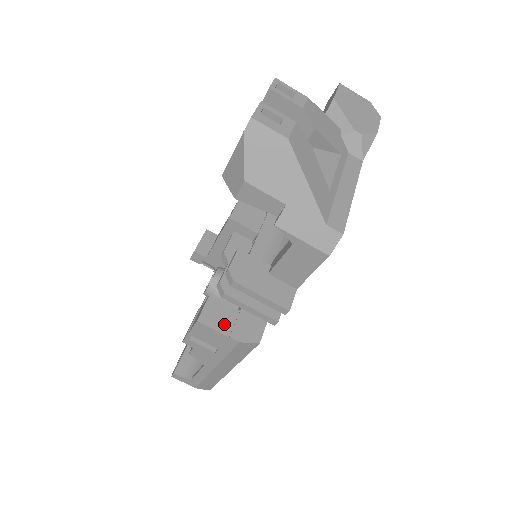
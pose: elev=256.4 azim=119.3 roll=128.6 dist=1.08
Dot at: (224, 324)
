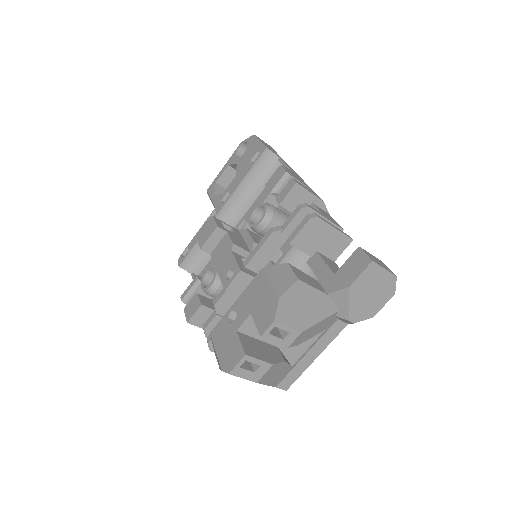
Dot at: occluded
